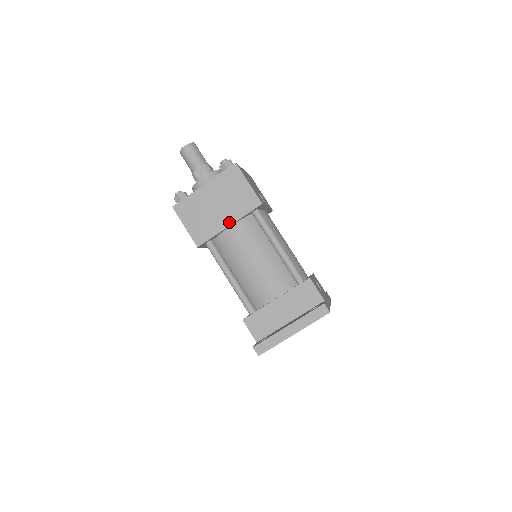
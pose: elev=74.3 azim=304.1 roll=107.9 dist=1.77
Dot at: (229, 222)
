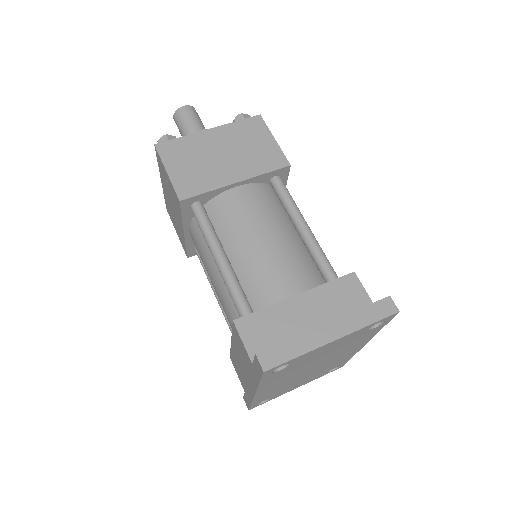
Dot at: (237, 178)
